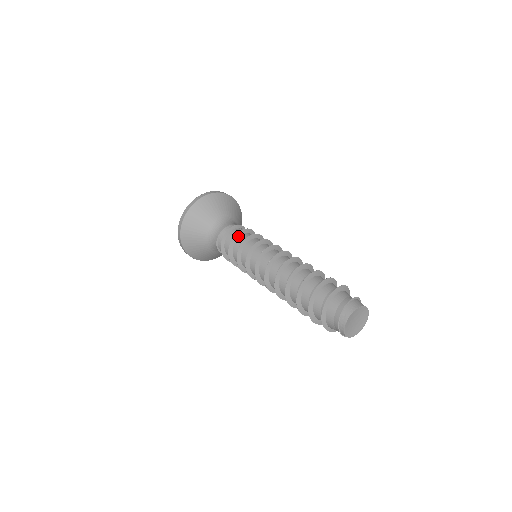
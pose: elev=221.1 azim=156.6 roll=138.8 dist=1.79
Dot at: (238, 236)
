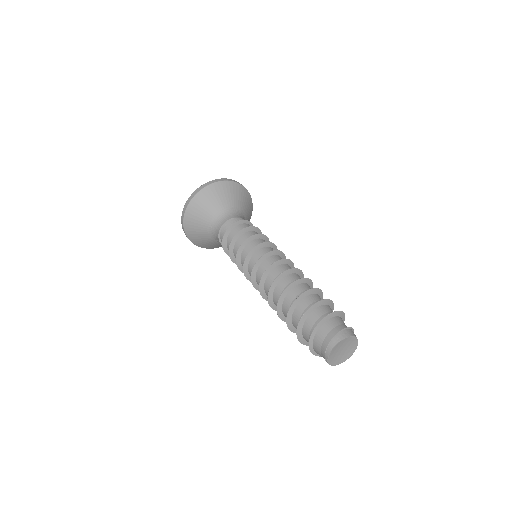
Dot at: (255, 230)
